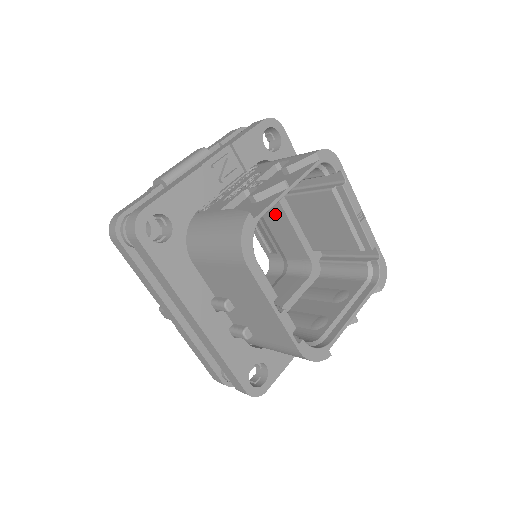
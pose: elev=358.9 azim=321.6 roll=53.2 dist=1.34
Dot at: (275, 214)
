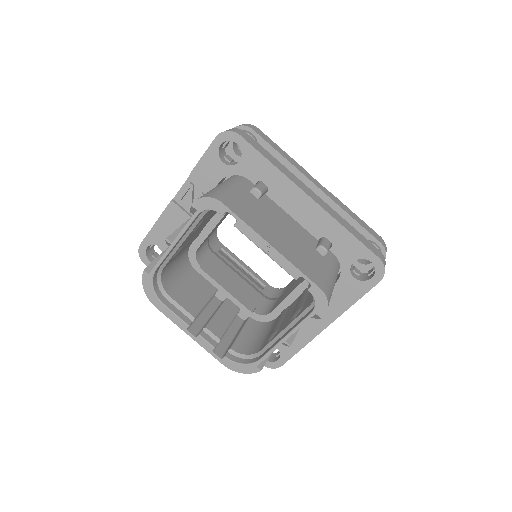
Dot at: occluded
